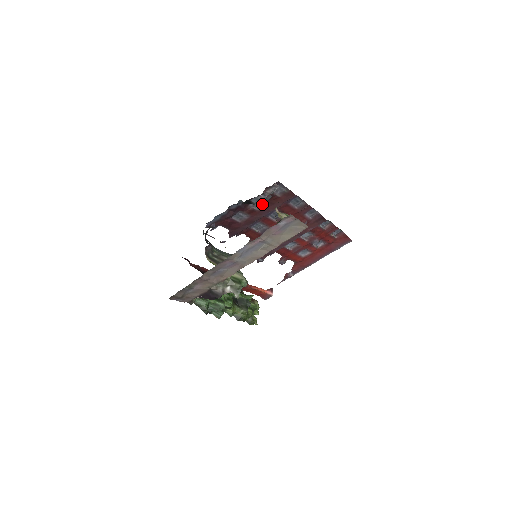
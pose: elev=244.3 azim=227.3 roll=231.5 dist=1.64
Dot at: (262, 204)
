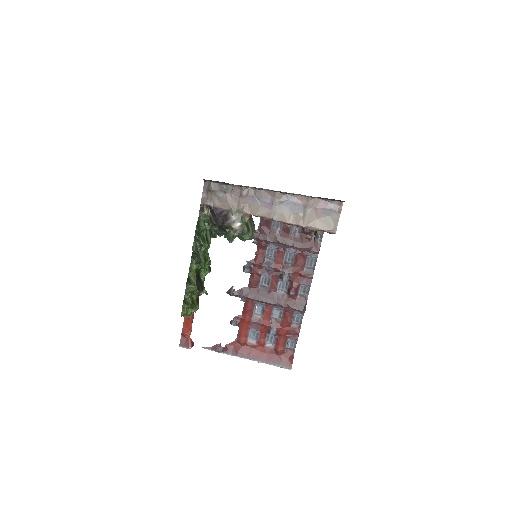
Dot at: (297, 233)
